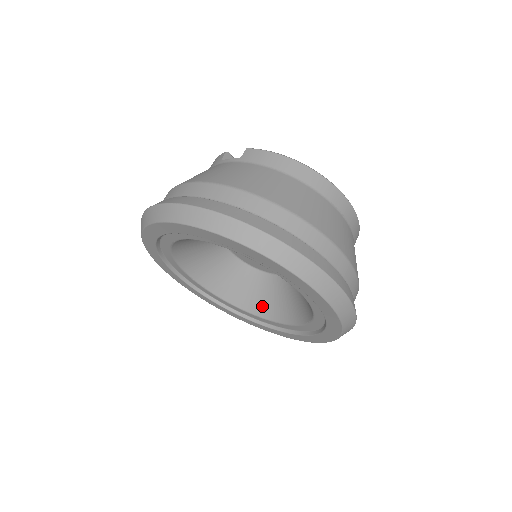
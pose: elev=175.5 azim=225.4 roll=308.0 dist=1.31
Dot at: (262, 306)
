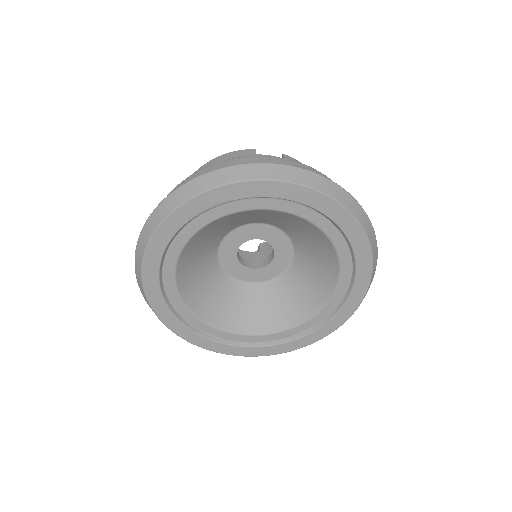
Dot at: (223, 316)
